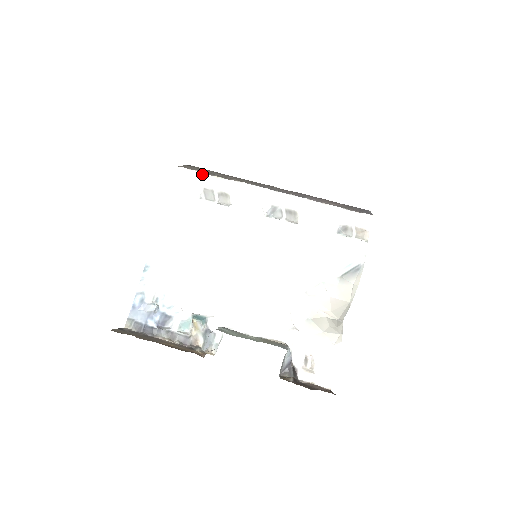
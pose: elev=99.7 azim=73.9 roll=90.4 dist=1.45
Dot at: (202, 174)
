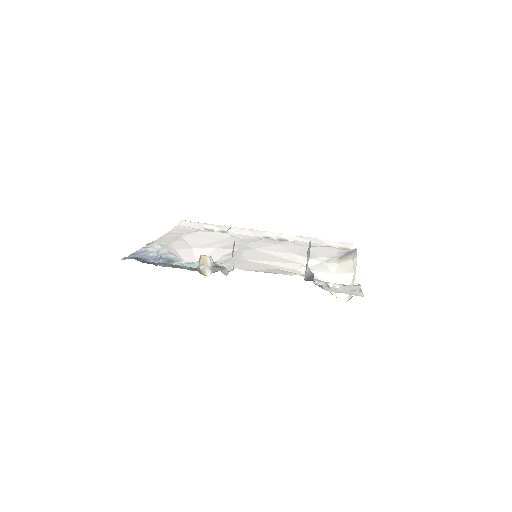
Dot at: (204, 223)
